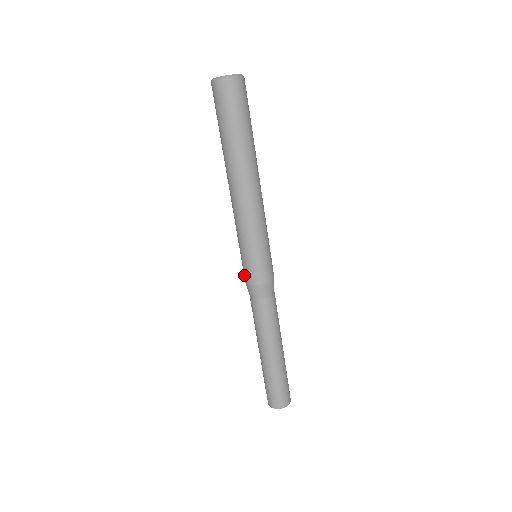
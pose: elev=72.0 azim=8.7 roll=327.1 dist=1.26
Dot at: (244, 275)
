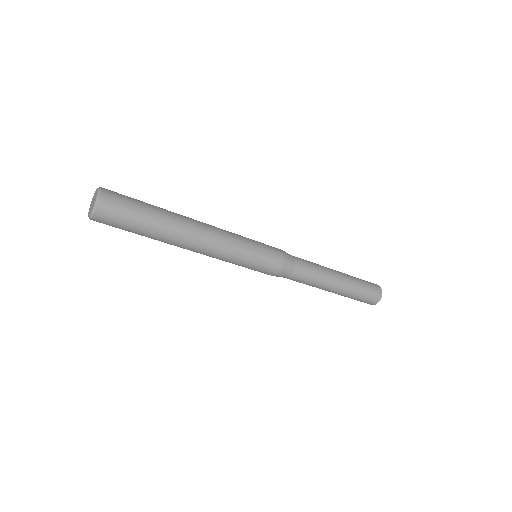
Dot at: occluded
